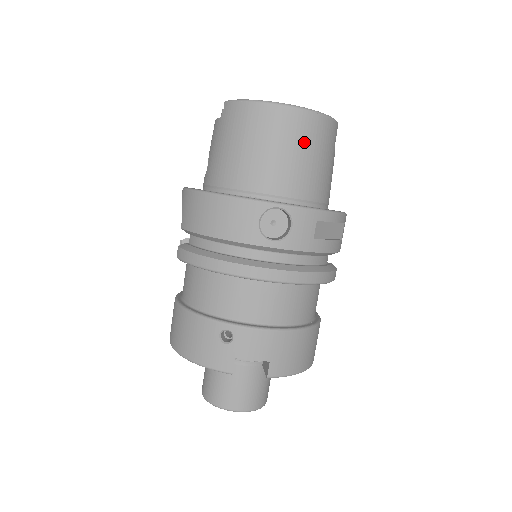
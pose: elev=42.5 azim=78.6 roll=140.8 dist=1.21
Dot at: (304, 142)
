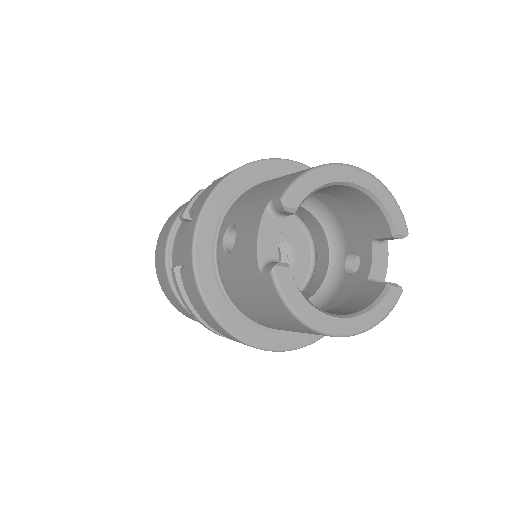
Dot at: occluded
